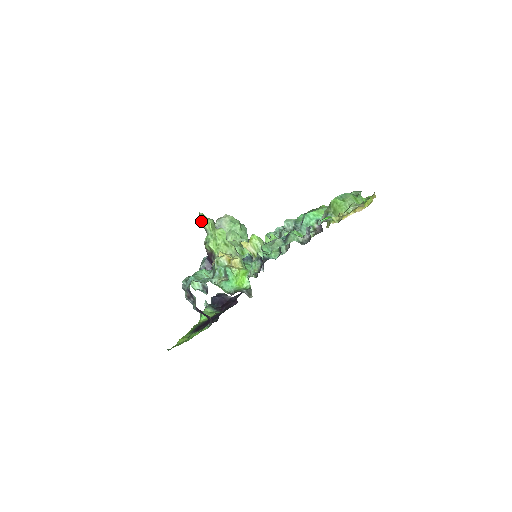
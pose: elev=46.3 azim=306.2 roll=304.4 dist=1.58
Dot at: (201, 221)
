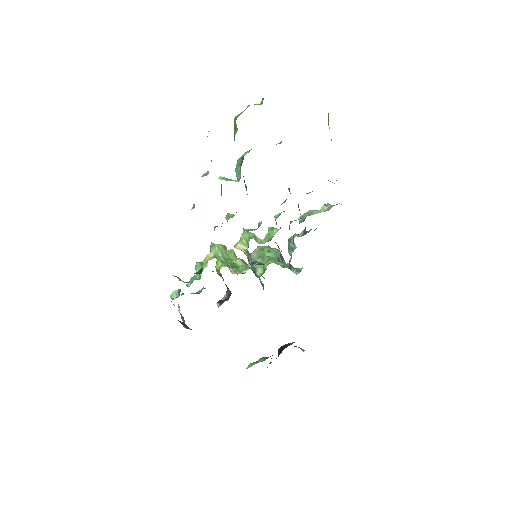
Dot at: (210, 249)
